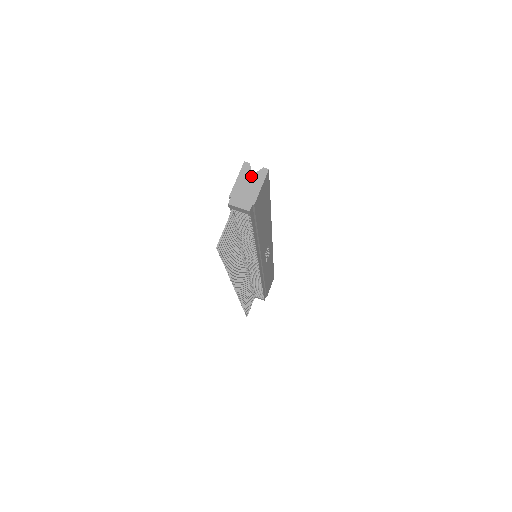
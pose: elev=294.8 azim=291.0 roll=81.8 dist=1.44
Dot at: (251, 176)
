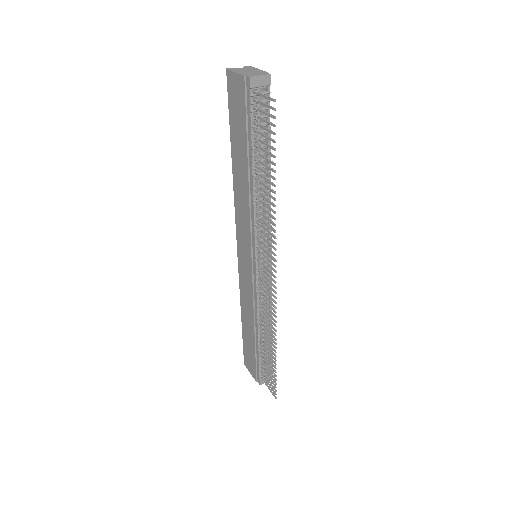
Dot at: (243, 69)
